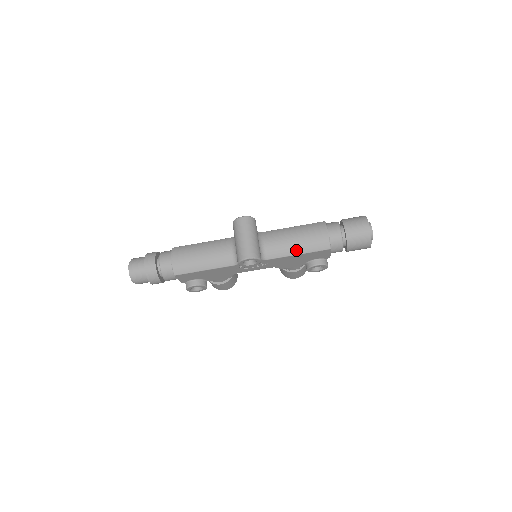
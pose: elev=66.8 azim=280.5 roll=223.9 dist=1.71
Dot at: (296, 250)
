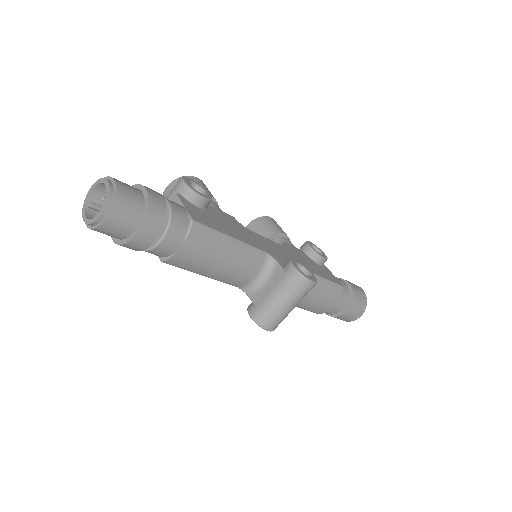
Dot at: (299, 305)
